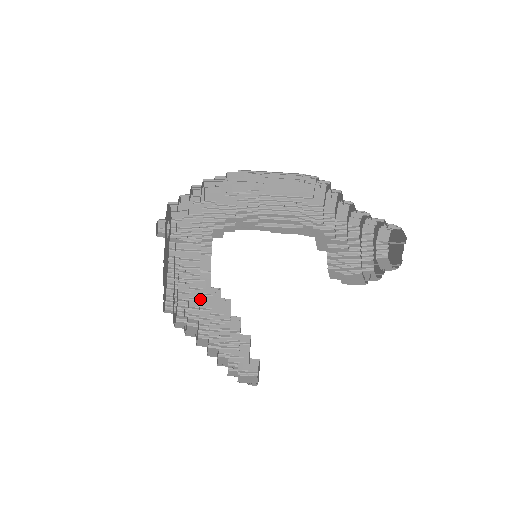
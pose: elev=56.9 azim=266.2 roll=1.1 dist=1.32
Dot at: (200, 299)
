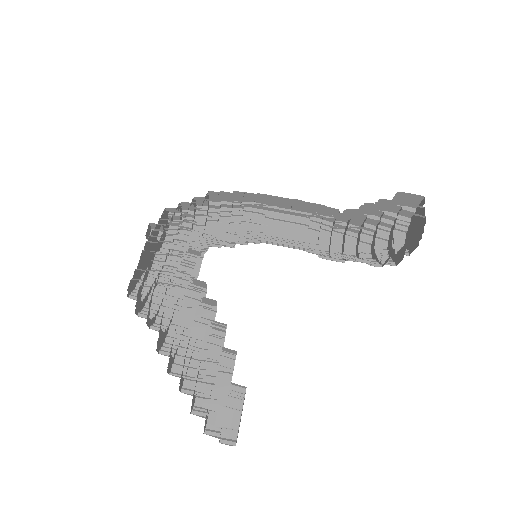
Dot at: (175, 310)
